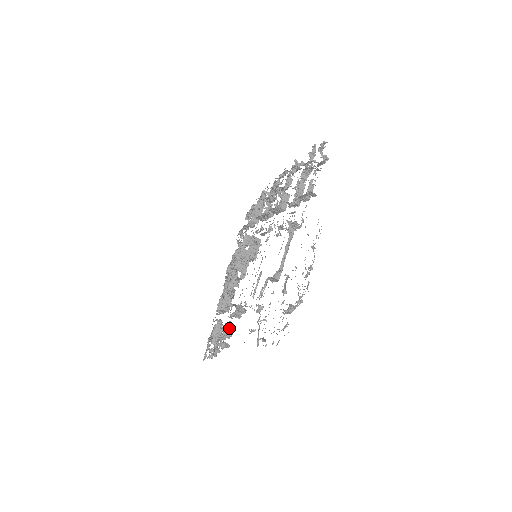
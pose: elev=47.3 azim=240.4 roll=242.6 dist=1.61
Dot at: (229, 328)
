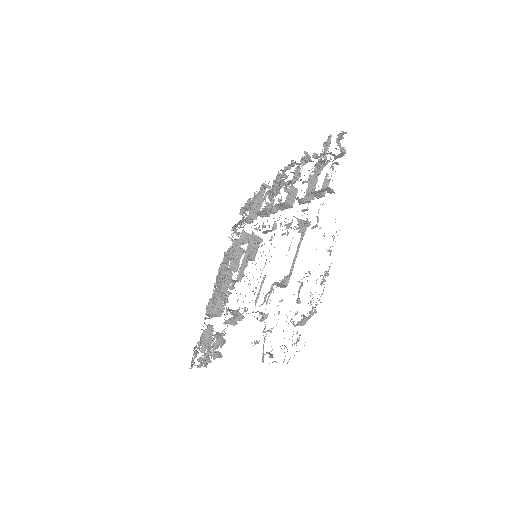
Dot at: occluded
